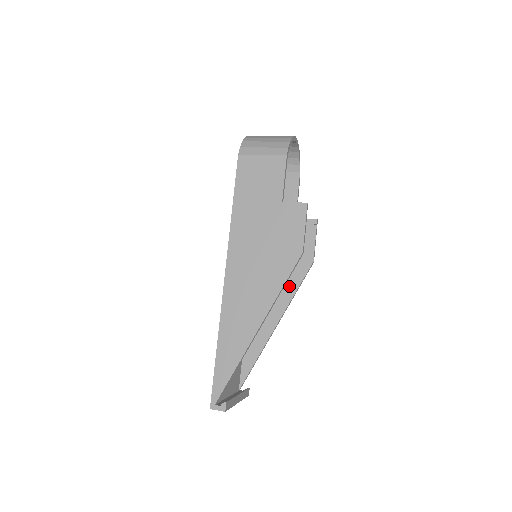
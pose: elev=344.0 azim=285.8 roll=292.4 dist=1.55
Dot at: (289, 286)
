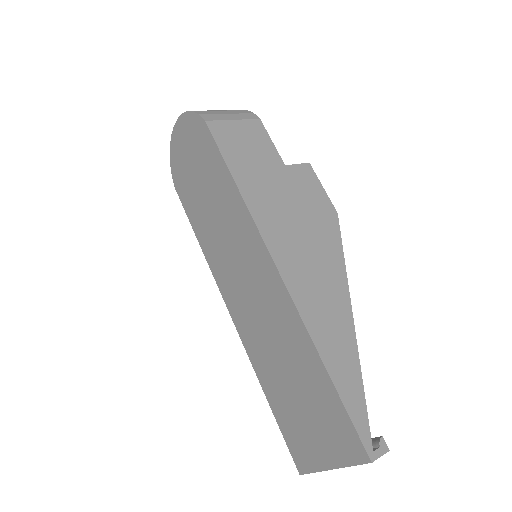
Dot at: occluded
